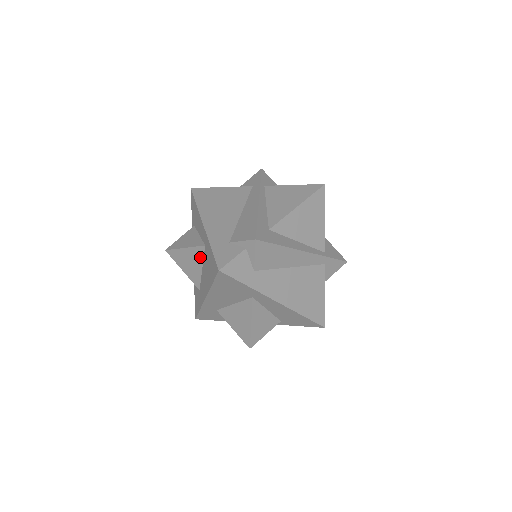
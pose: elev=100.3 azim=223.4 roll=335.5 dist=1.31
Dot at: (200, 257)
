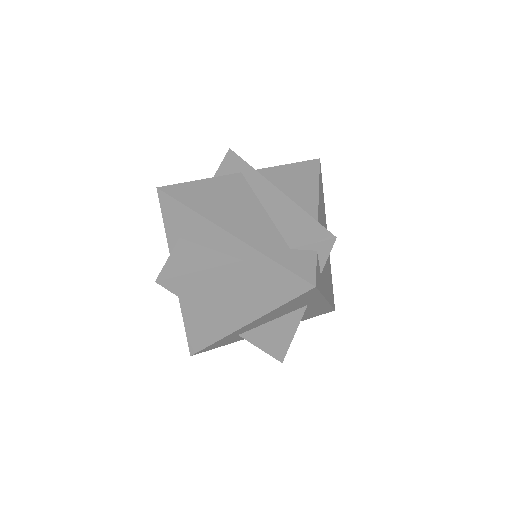
Dot at: (228, 277)
